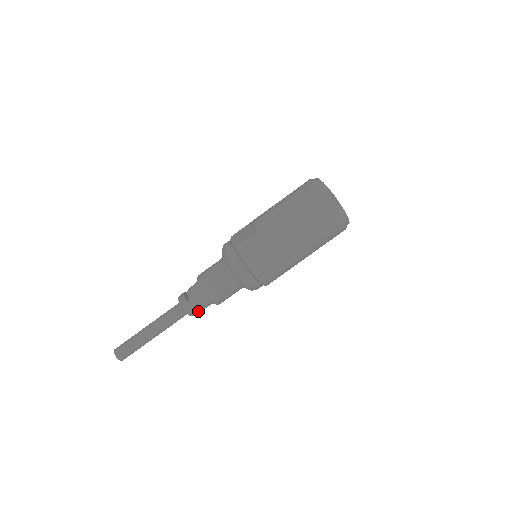
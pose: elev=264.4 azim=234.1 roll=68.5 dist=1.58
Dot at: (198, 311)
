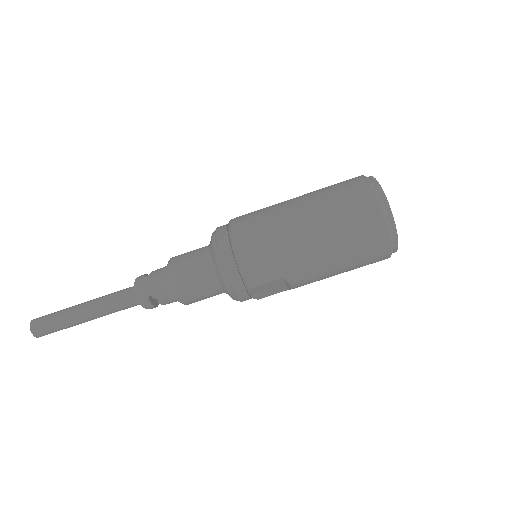
Dot at: (150, 294)
